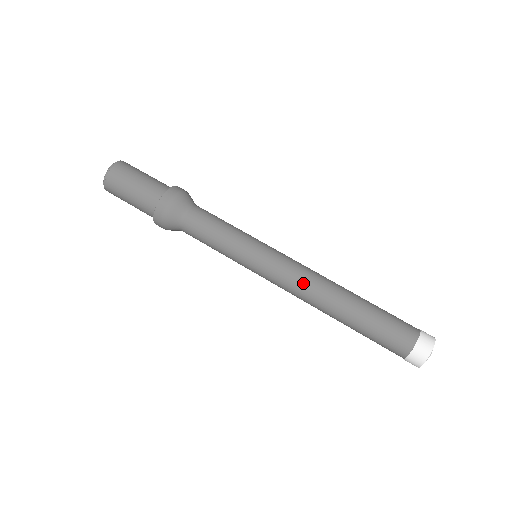
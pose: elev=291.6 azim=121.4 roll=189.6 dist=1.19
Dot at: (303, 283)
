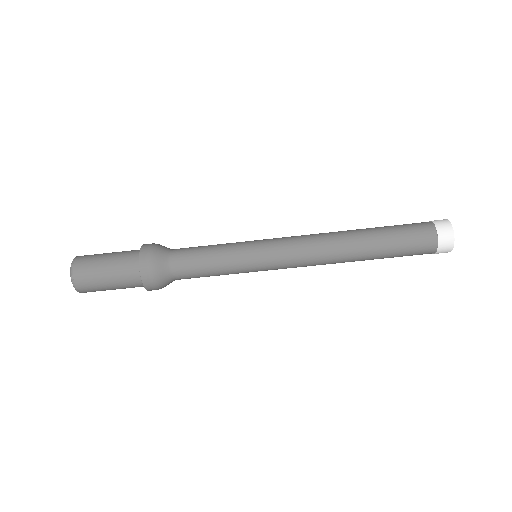
Dot at: (313, 247)
